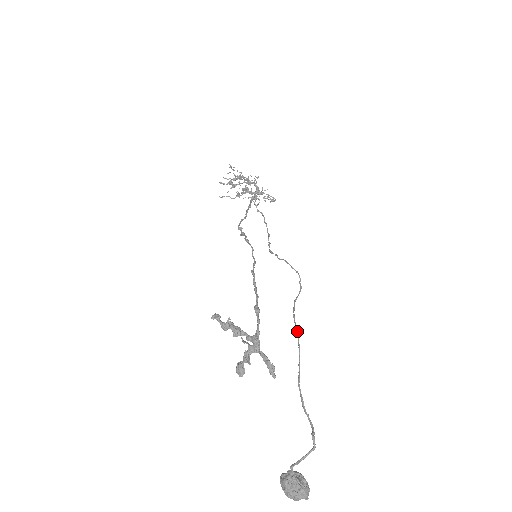
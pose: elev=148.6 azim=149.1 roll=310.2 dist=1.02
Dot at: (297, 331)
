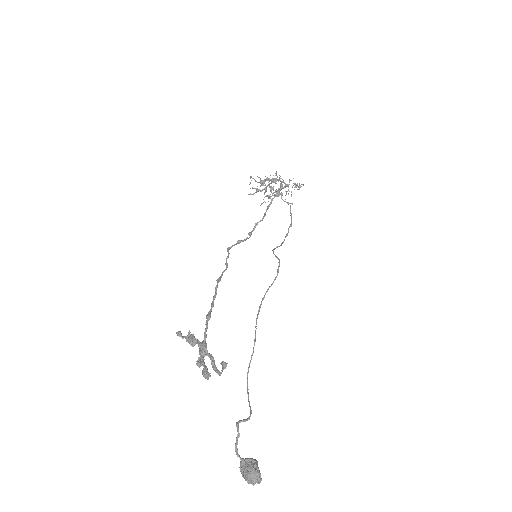
Dot at: occluded
